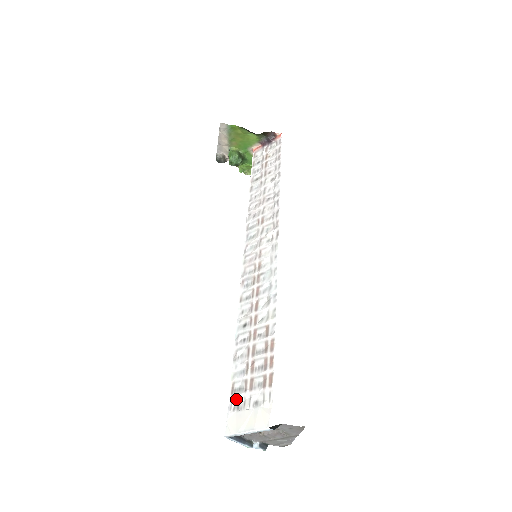
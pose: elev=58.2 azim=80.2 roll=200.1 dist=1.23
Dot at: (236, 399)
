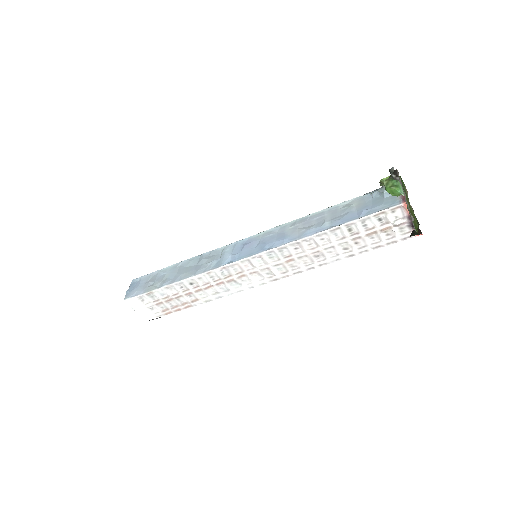
Dot at: (146, 298)
